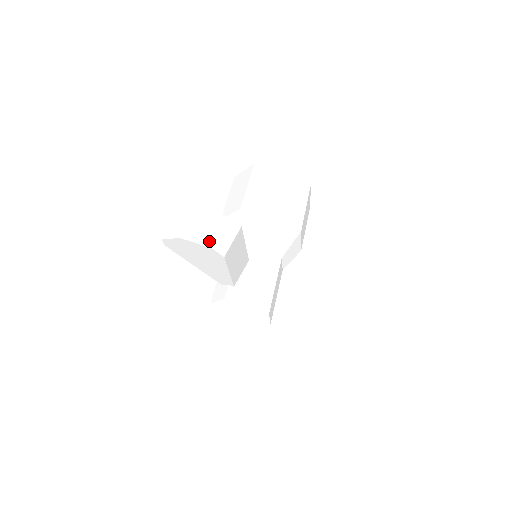
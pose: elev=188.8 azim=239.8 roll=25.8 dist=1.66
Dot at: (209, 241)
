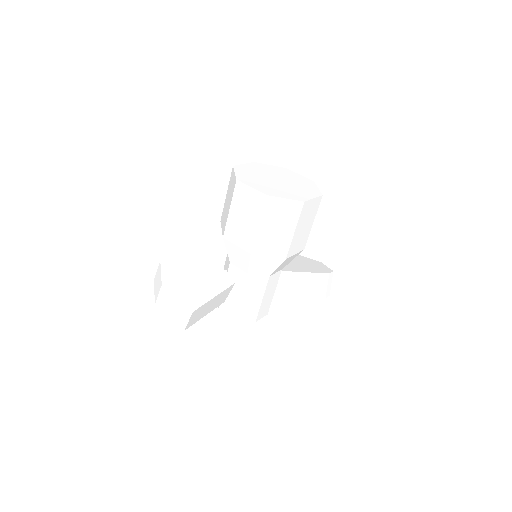
Dot at: (170, 321)
